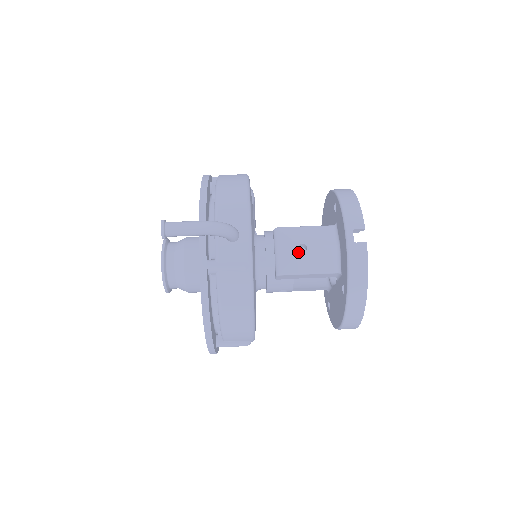
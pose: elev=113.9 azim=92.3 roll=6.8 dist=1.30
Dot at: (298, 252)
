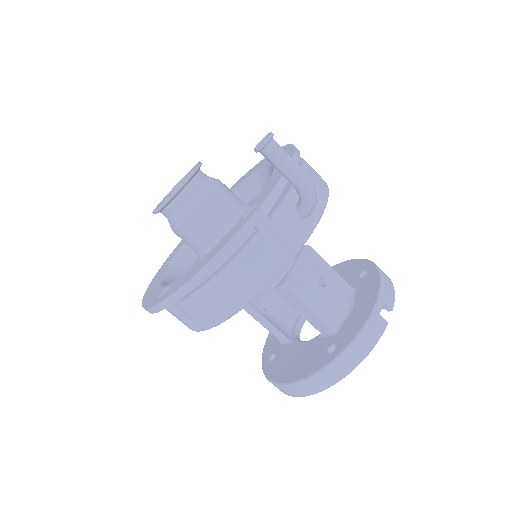
Dot at: (317, 282)
